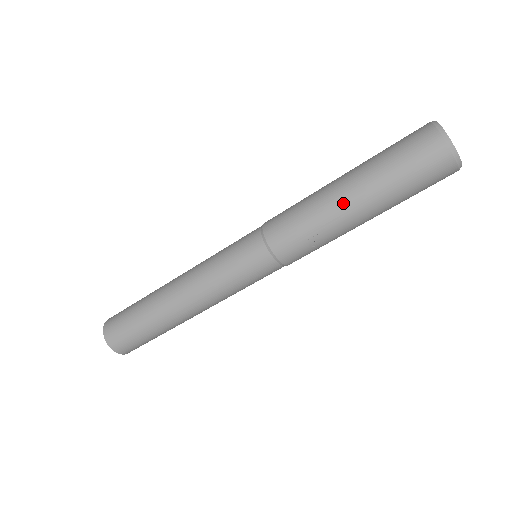
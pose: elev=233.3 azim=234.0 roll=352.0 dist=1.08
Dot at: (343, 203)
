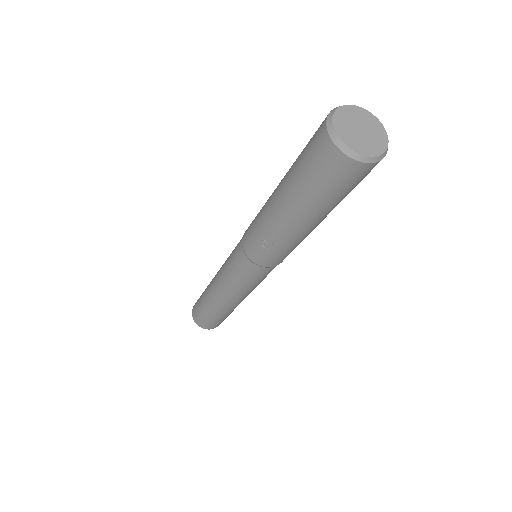
Dot at: (273, 204)
